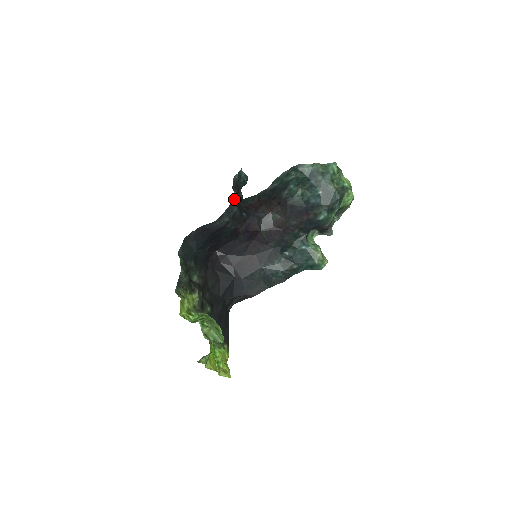
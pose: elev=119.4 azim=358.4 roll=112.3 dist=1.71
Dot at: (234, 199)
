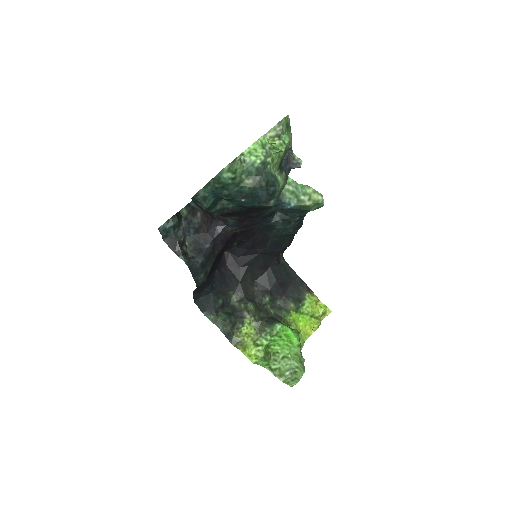
Dot at: (187, 265)
